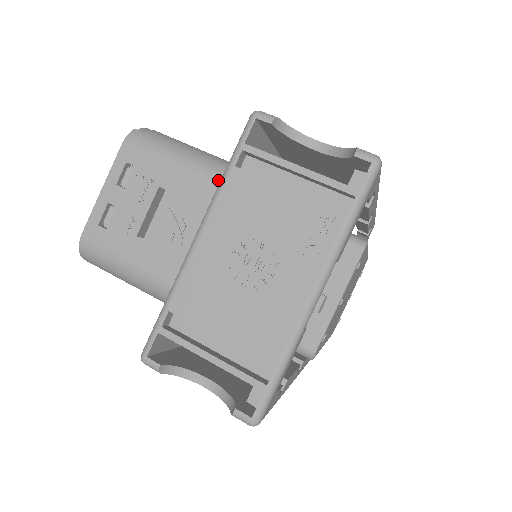
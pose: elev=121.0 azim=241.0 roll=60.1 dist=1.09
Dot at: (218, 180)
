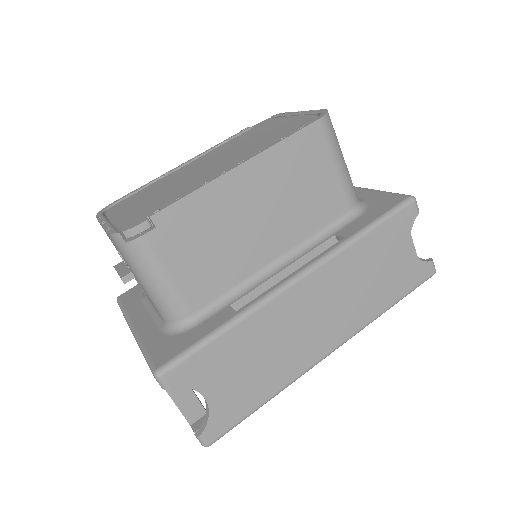
Dot at: (162, 317)
